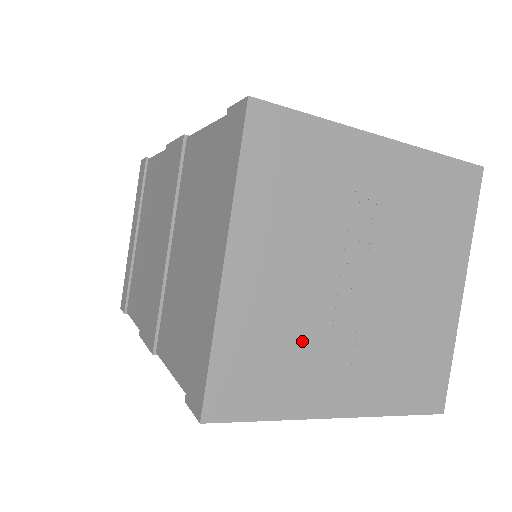
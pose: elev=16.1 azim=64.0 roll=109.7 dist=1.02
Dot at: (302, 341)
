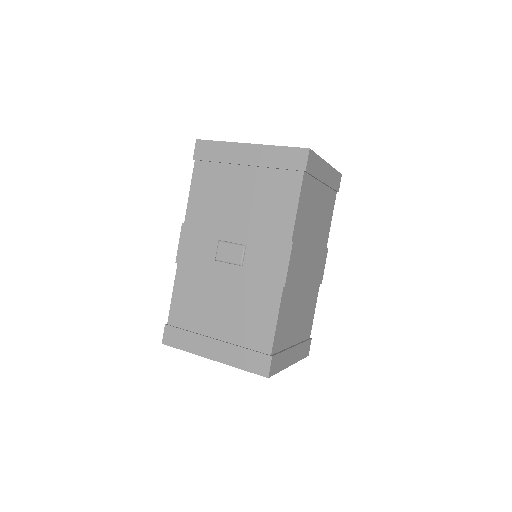
Dot at: occluded
